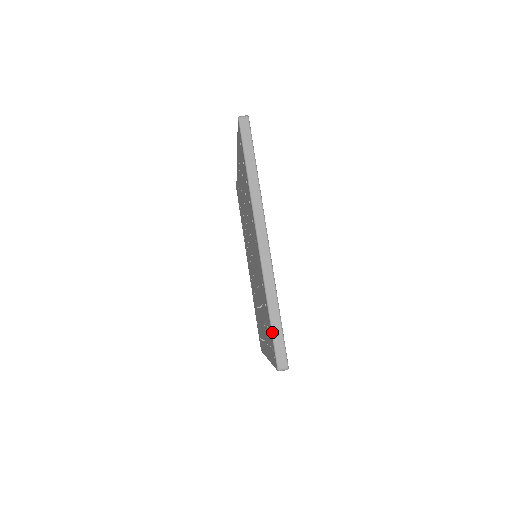
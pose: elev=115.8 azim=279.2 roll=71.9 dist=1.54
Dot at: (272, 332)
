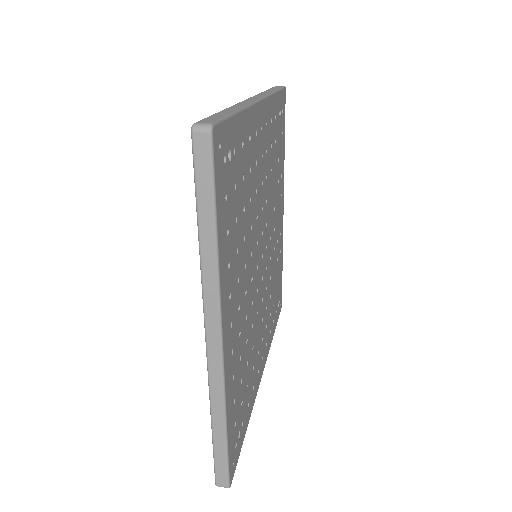
Dot at: (213, 114)
